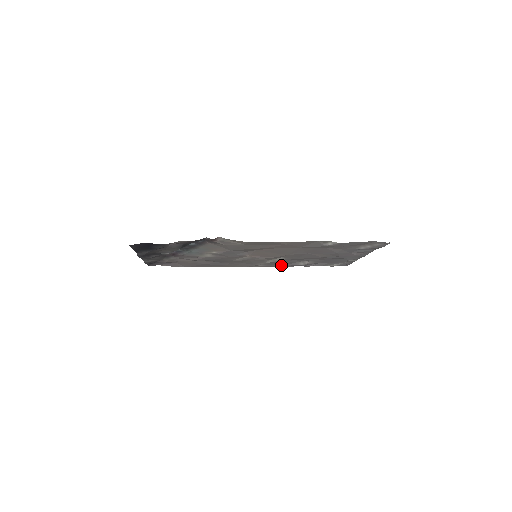
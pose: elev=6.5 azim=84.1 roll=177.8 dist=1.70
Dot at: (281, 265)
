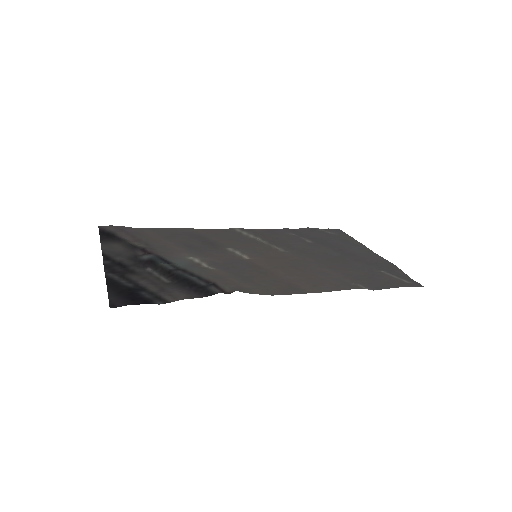
Dot at: (269, 231)
